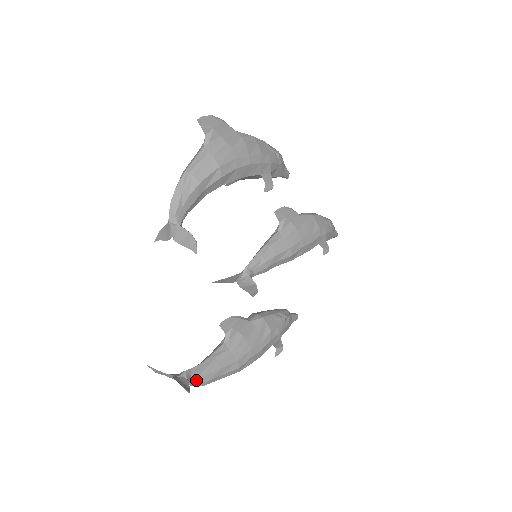
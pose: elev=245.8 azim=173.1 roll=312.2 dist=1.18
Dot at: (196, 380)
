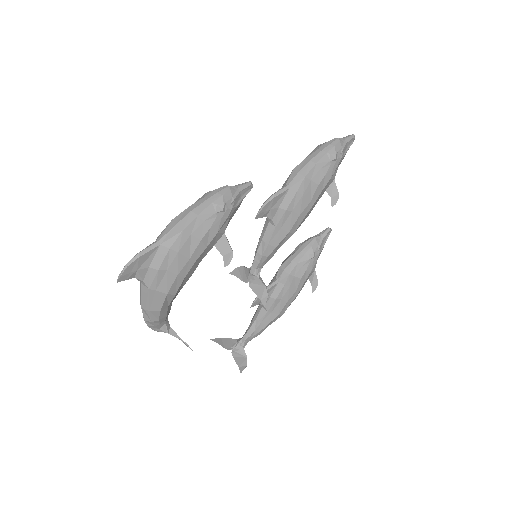
Dot at: (251, 339)
